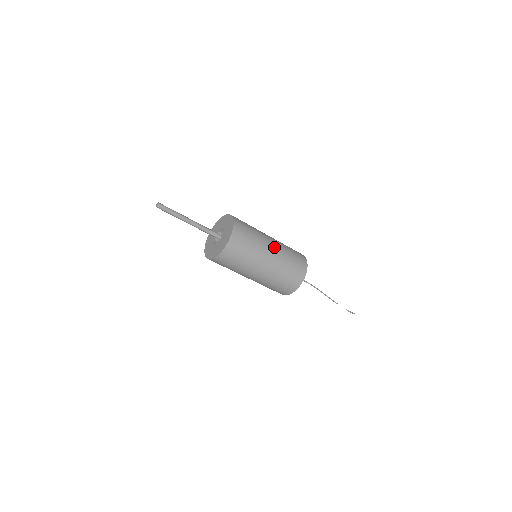
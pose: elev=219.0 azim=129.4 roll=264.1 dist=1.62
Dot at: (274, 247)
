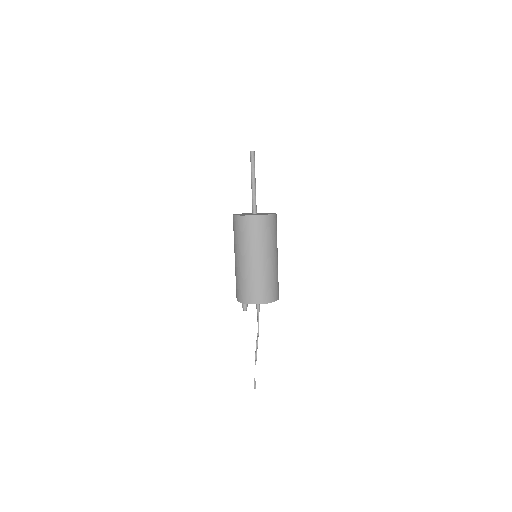
Dot at: (277, 259)
